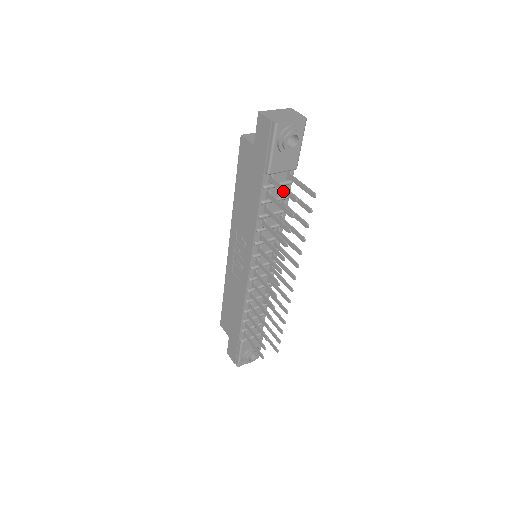
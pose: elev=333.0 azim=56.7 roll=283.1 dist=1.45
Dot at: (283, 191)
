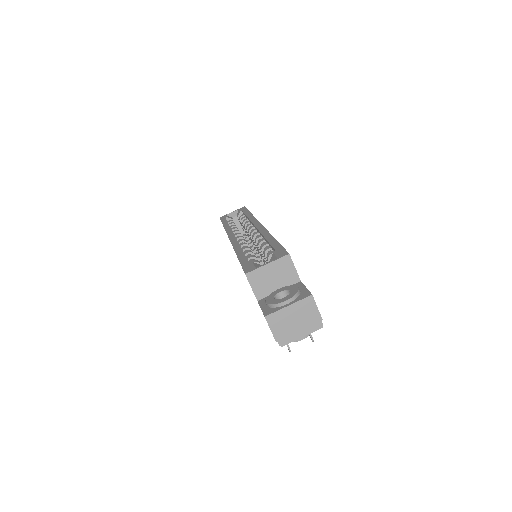
Dot at: occluded
